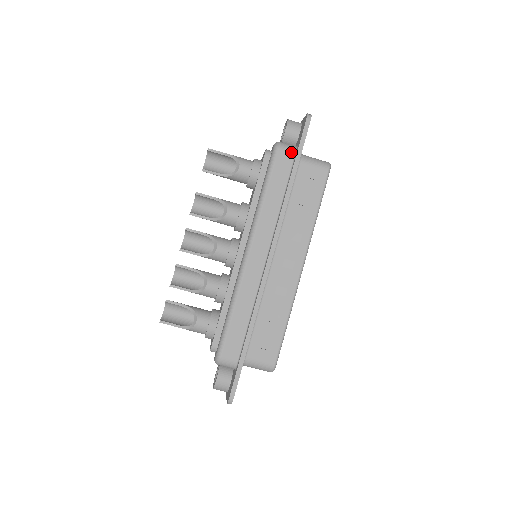
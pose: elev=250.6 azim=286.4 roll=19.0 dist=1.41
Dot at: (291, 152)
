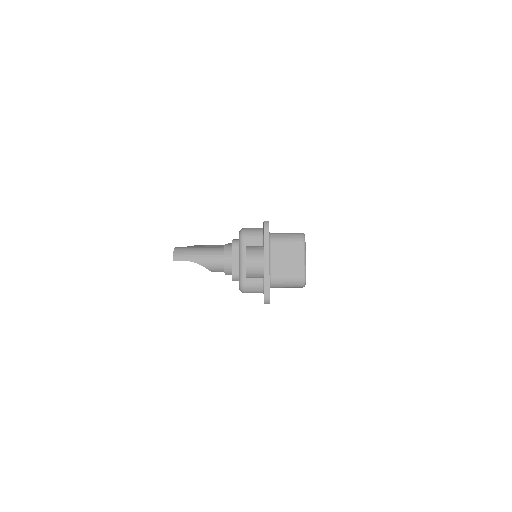
Dot at: occluded
